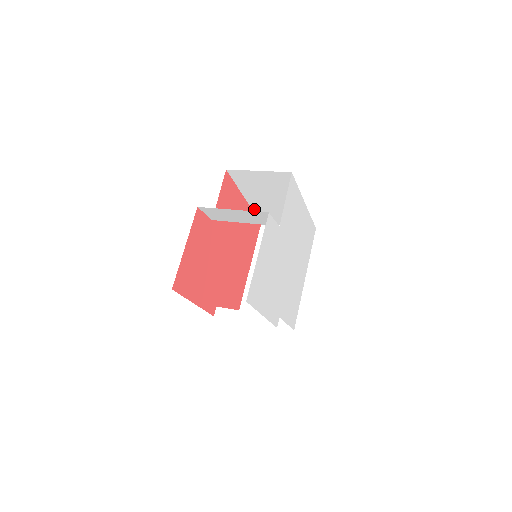
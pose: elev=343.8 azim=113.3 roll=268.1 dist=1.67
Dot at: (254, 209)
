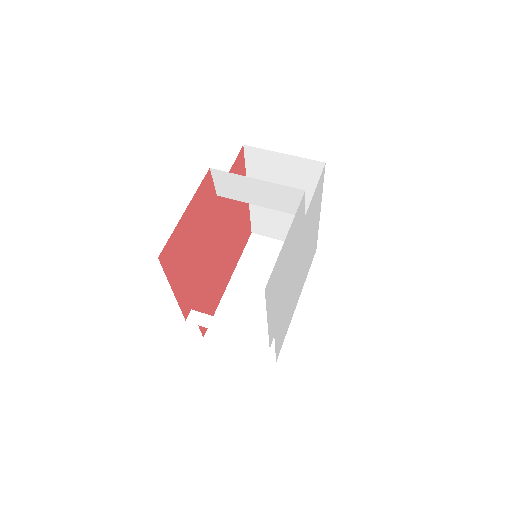
Dot at: (252, 210)
